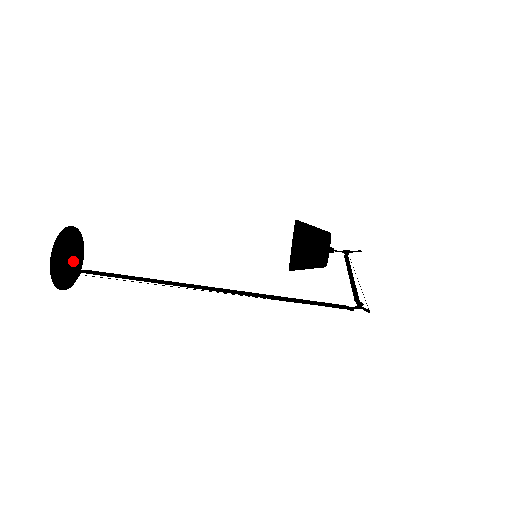
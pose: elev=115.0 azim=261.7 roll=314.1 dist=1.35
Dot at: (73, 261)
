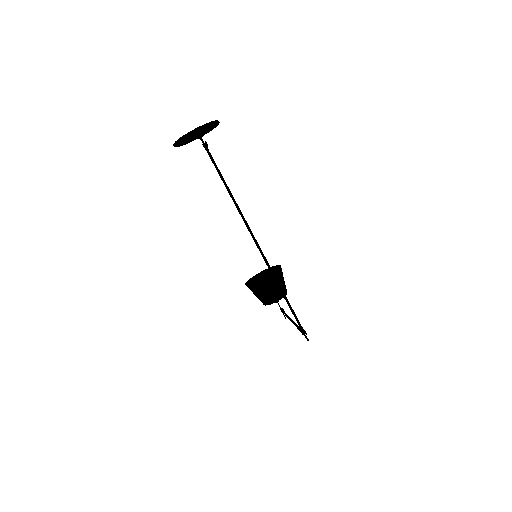
Dot at: (193, 138)
